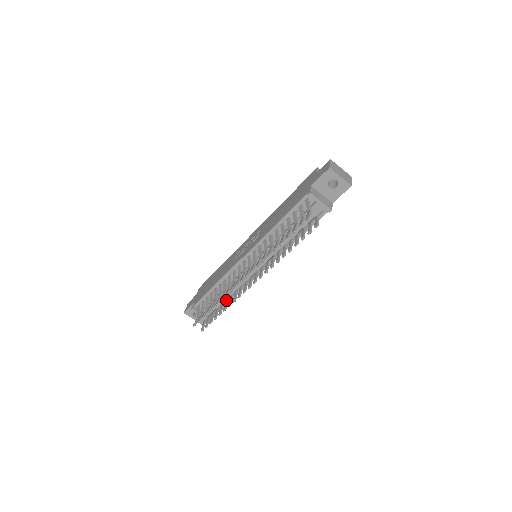
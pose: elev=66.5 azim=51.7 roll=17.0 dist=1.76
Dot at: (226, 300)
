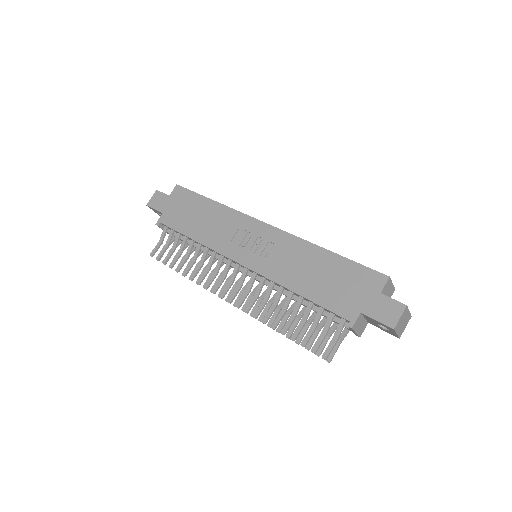
Dot at: occluded
